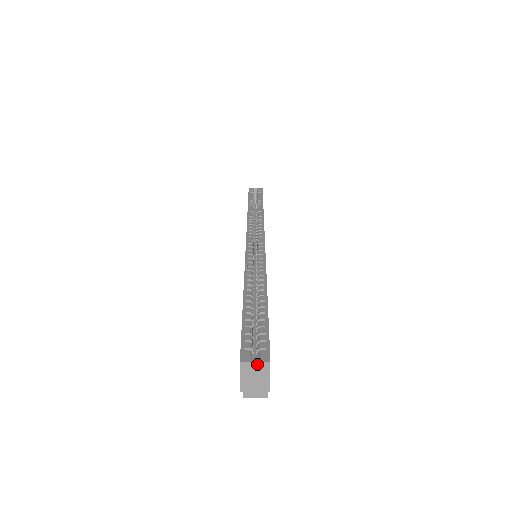
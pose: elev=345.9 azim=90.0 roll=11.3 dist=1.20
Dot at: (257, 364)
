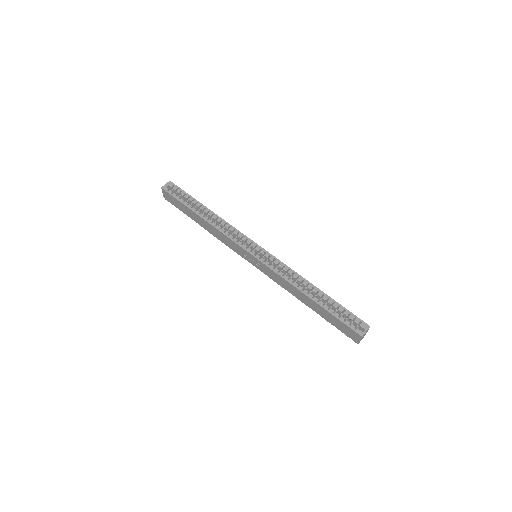
Dot at: (366, 331)
